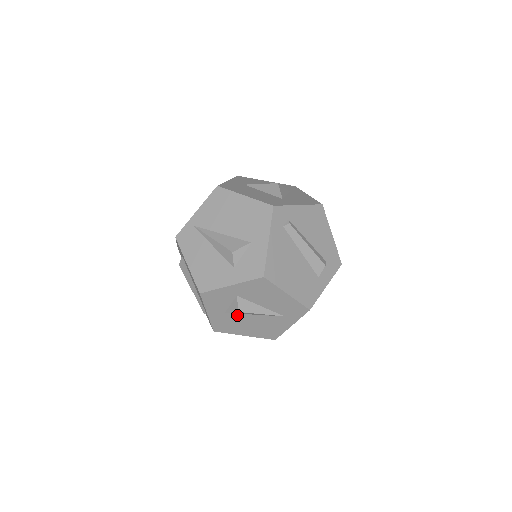
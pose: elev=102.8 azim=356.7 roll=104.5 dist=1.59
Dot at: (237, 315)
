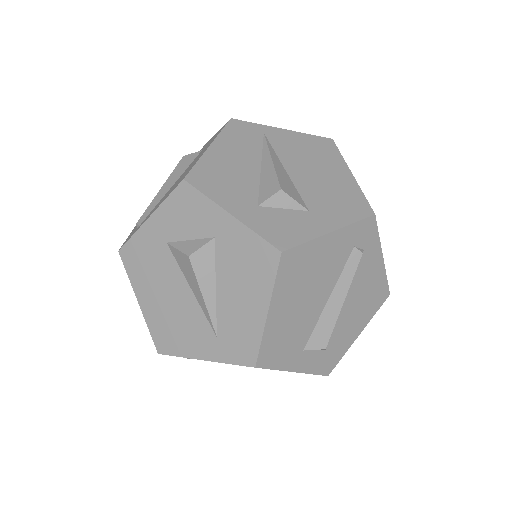
Dot at: (174, 264)
